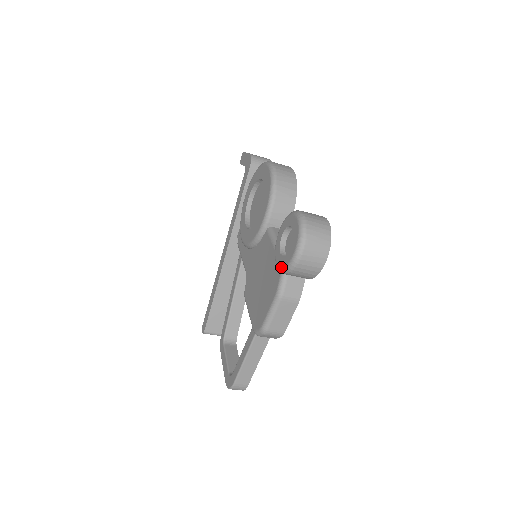
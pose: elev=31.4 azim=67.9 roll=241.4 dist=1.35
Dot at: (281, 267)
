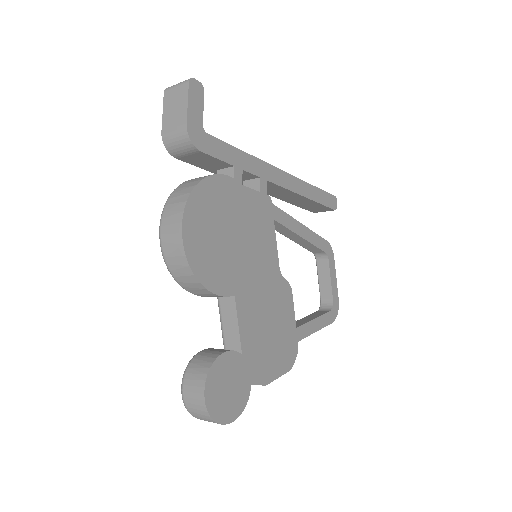
Dot at: occluded
